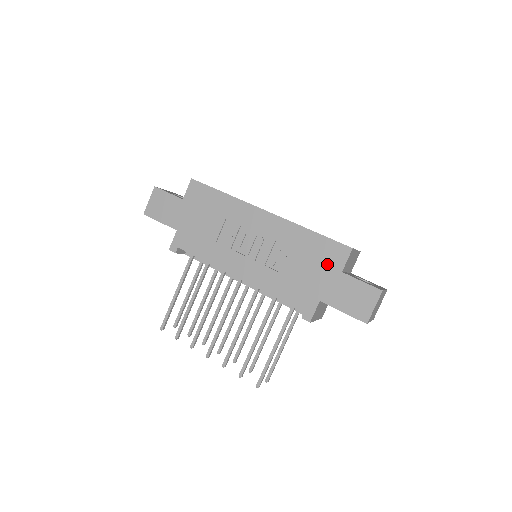
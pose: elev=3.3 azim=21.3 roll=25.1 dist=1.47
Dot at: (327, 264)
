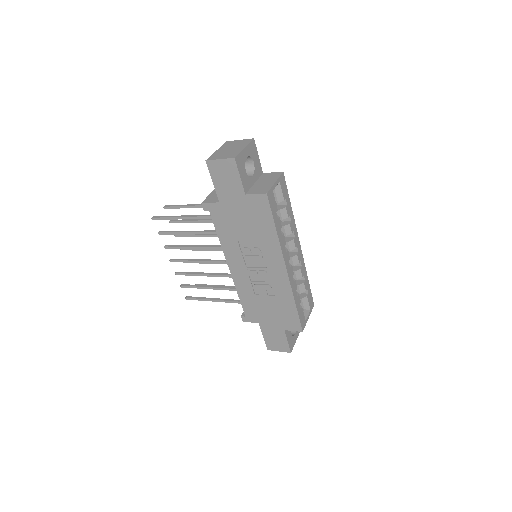
Dot at: (282, 321)
